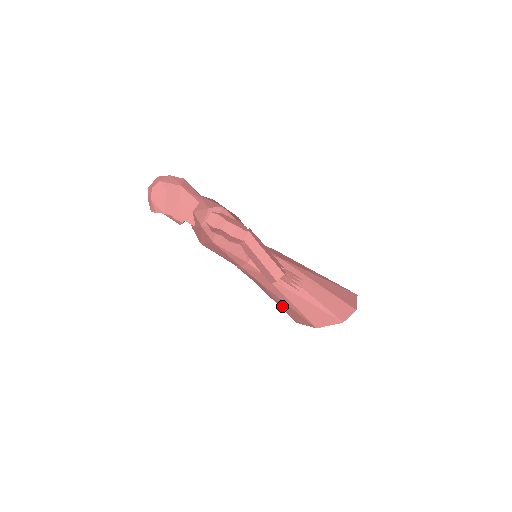
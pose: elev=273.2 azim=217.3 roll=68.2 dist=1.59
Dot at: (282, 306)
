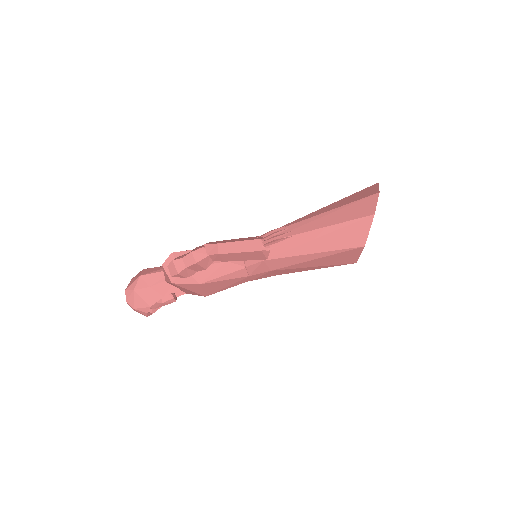
Dot at: (321, 265)
